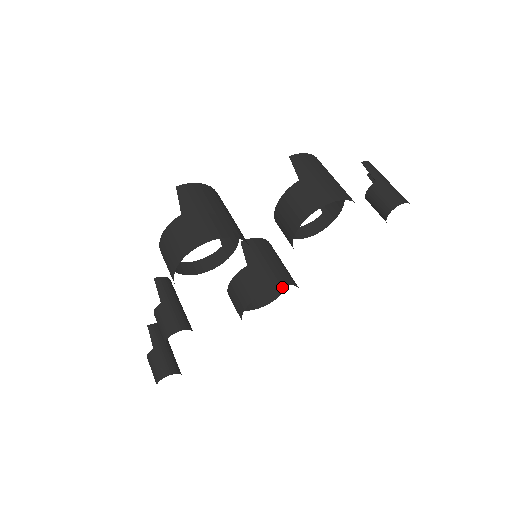
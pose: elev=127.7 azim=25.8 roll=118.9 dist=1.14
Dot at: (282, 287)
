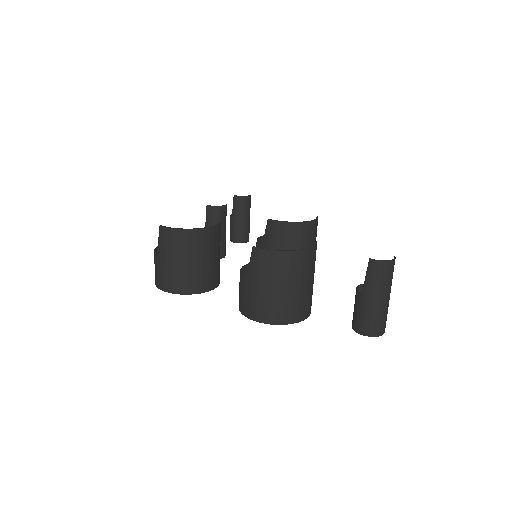
Dot at: occluded
